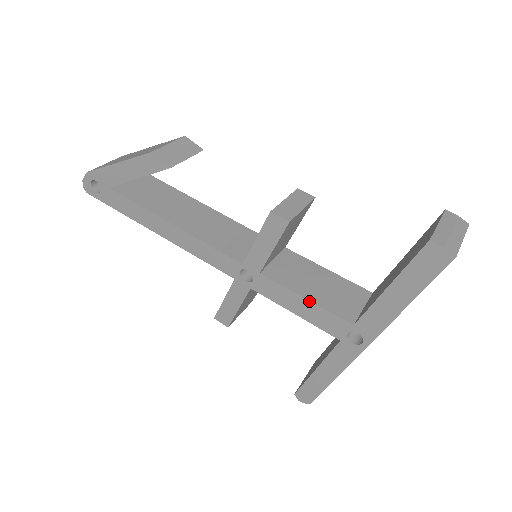
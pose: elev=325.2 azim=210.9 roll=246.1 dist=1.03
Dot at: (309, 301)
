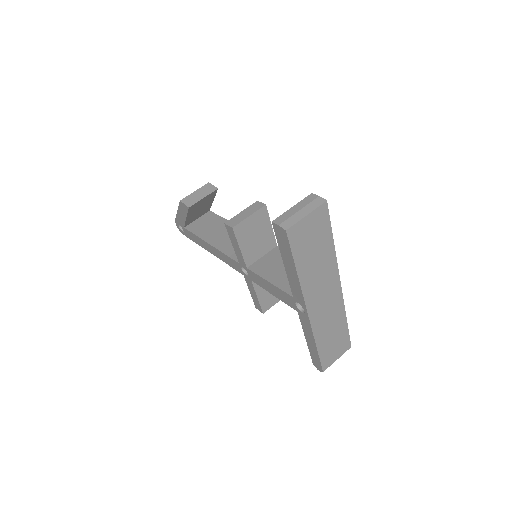
Dot at: (270, 283)
